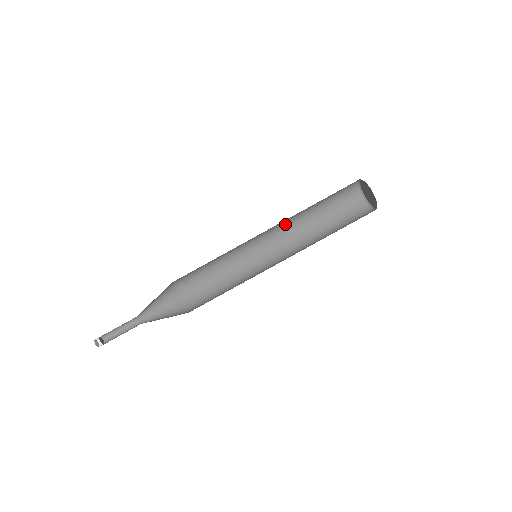
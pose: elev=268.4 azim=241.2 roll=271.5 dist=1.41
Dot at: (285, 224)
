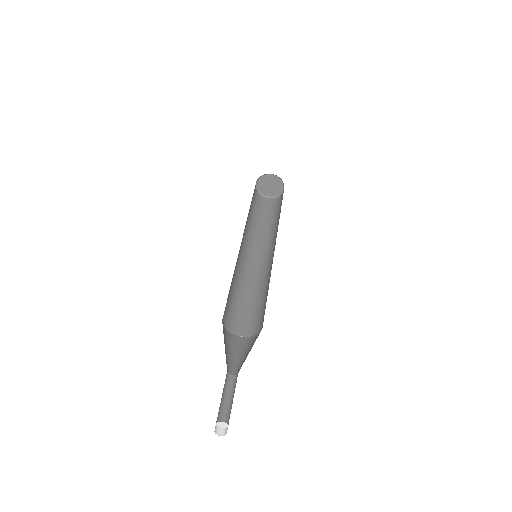
Dot at: (246, 234)
